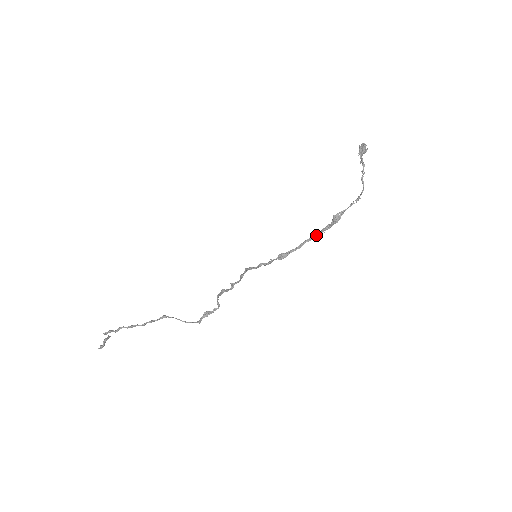
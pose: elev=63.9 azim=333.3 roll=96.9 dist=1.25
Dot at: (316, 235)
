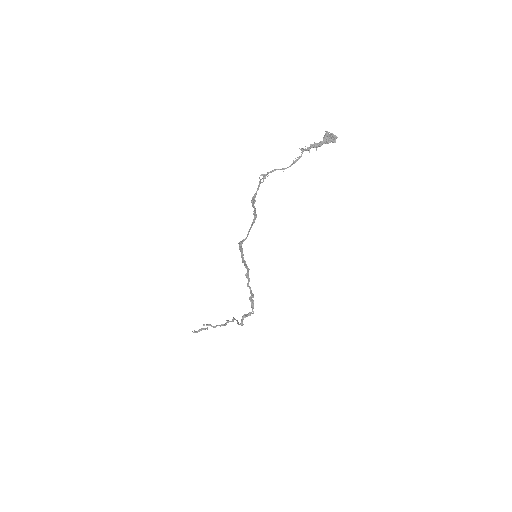
Dot at: (253, 221)
